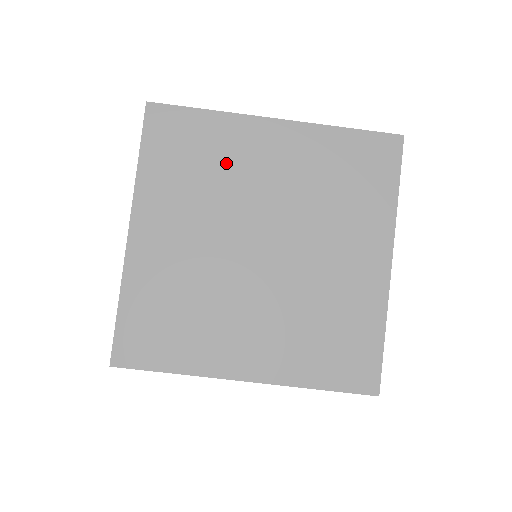
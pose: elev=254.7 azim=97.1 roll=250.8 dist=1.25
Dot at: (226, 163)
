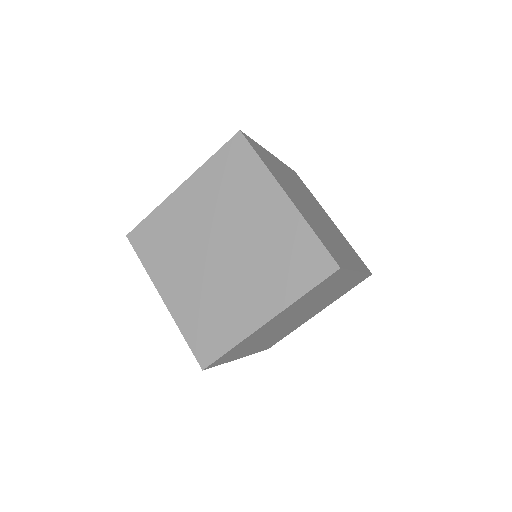
Dot at: (312, 199)
